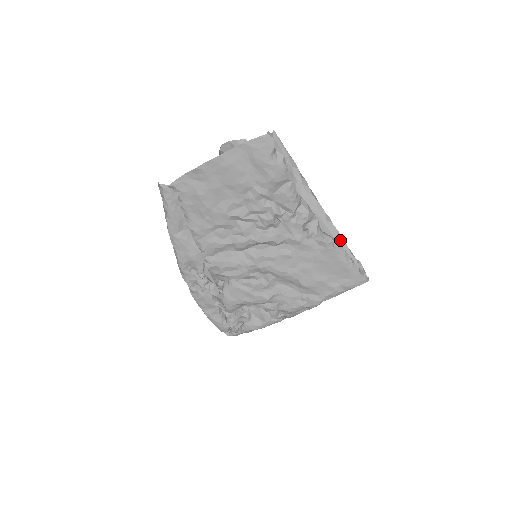
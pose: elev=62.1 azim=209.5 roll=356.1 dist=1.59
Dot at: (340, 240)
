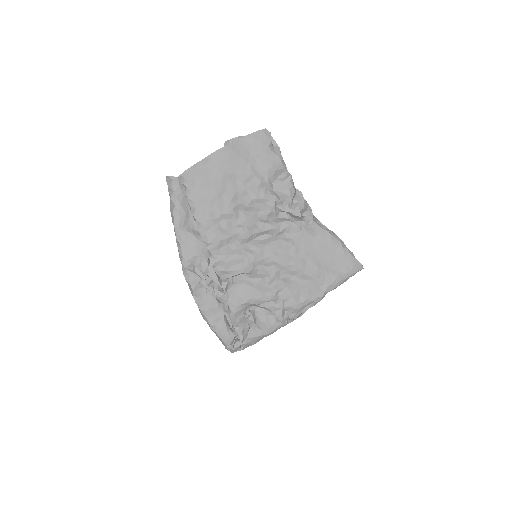
Dot at: occluded
